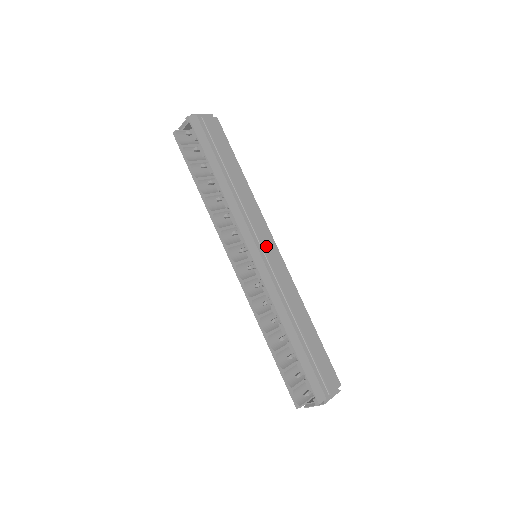
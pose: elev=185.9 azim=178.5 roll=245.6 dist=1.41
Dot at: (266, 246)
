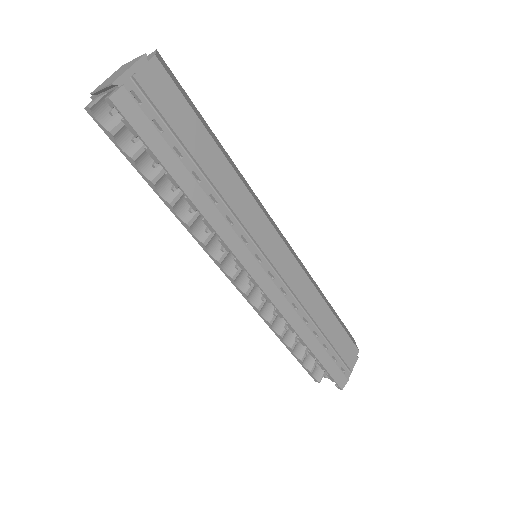
Dot at: (270, 251)
